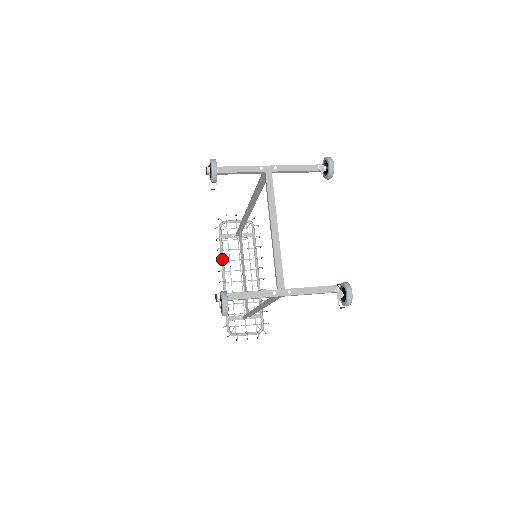
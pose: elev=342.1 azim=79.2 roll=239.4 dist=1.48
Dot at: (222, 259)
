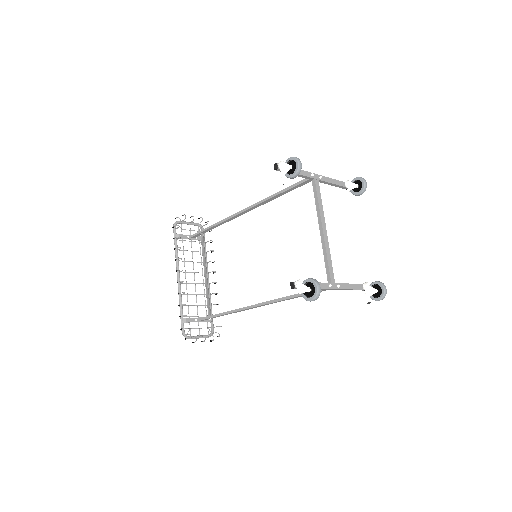
Dot at: occluded
